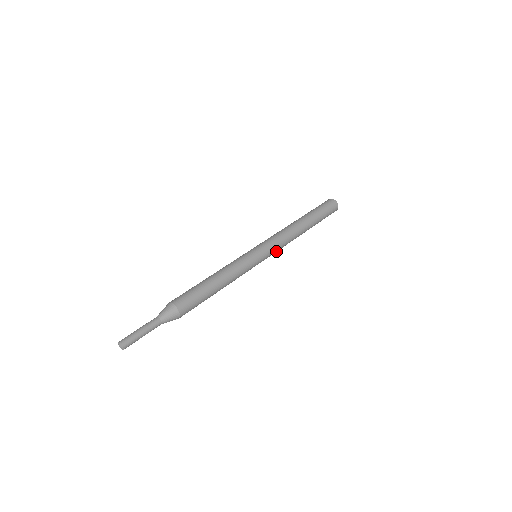
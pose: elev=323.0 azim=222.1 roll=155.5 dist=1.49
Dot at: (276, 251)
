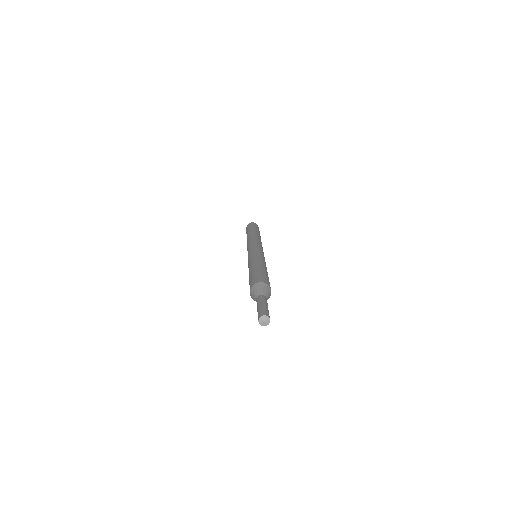
Dot at: occluded
